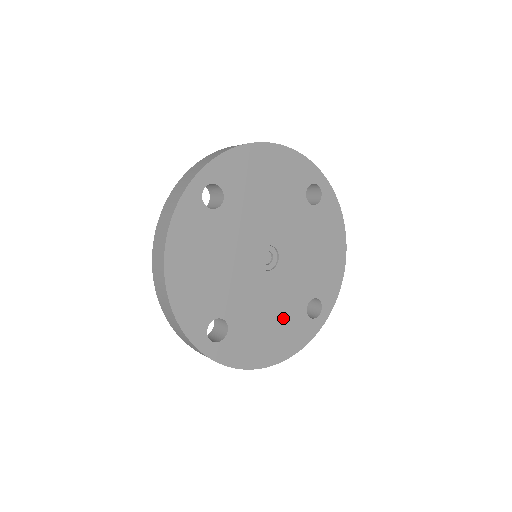
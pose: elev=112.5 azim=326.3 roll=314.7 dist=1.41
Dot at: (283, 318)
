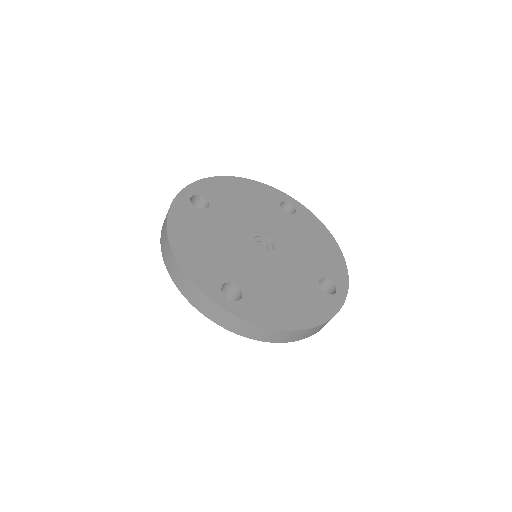
Dot at: (297, 290)
